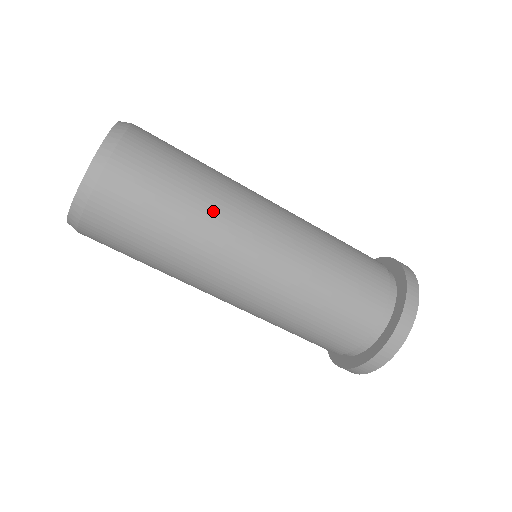
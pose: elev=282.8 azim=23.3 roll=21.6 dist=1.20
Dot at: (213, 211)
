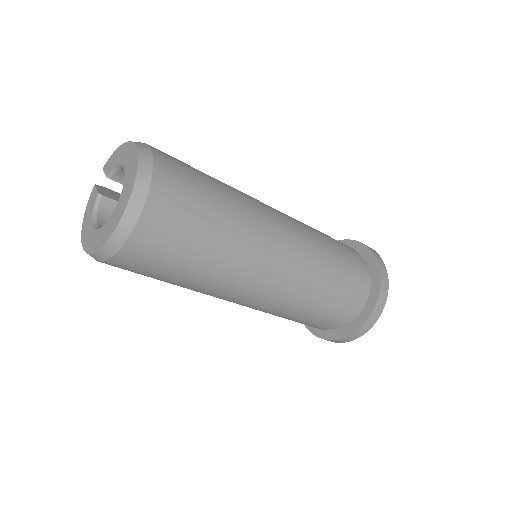
Dot at: (230, 258)
